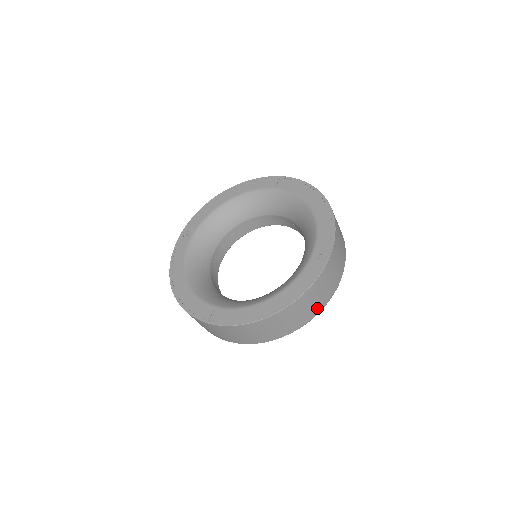
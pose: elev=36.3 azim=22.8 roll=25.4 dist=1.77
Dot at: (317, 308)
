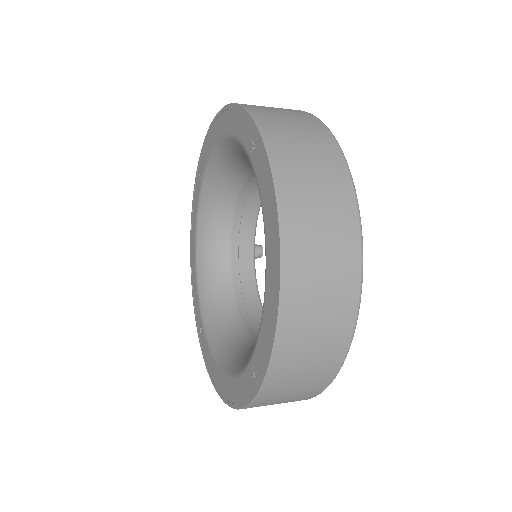
Dot at: occluded
